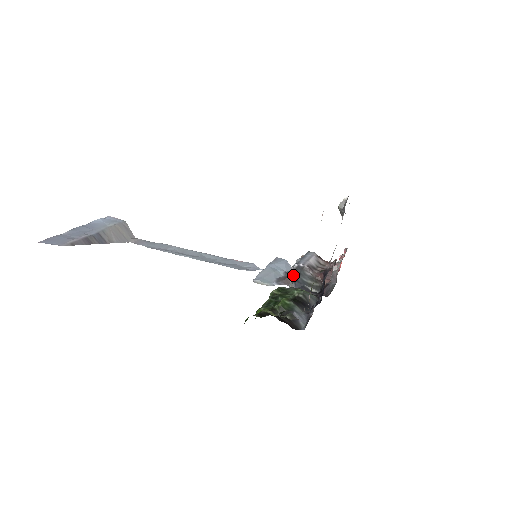
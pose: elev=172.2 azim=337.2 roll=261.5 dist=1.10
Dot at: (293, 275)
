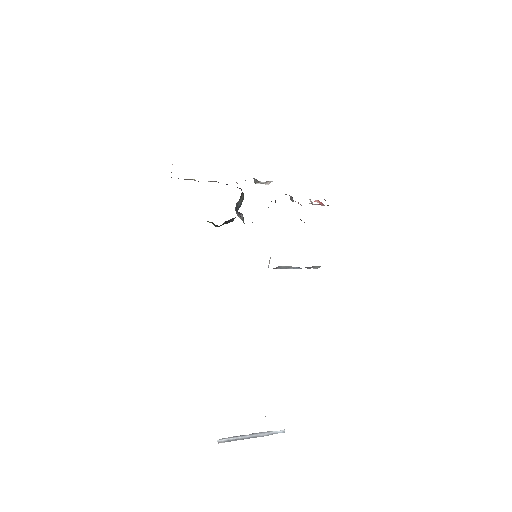
Dot at: occluded
